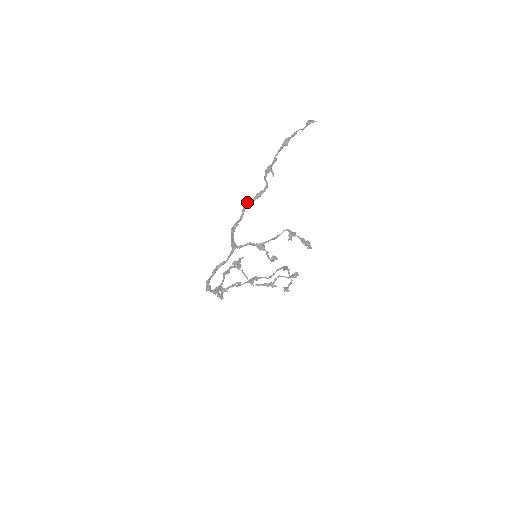
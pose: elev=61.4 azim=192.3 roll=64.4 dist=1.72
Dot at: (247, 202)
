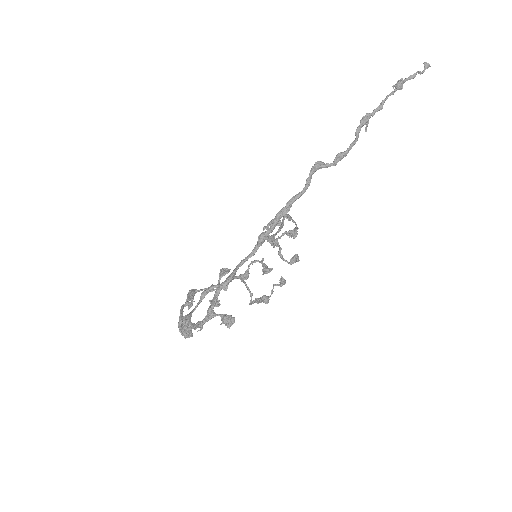
Dot at: (320, 167)
